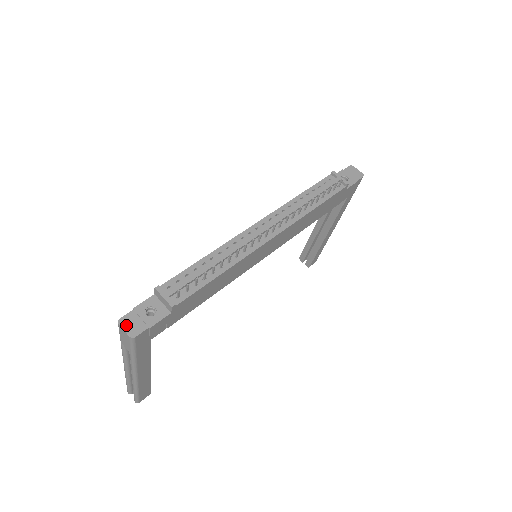
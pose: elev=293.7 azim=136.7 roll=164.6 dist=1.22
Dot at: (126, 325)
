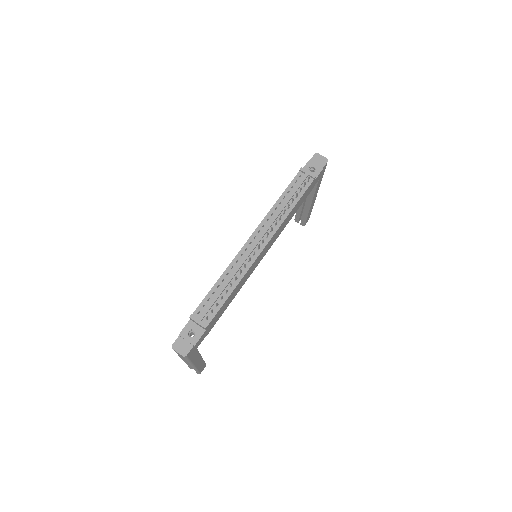
Dot at: (178, 348)
